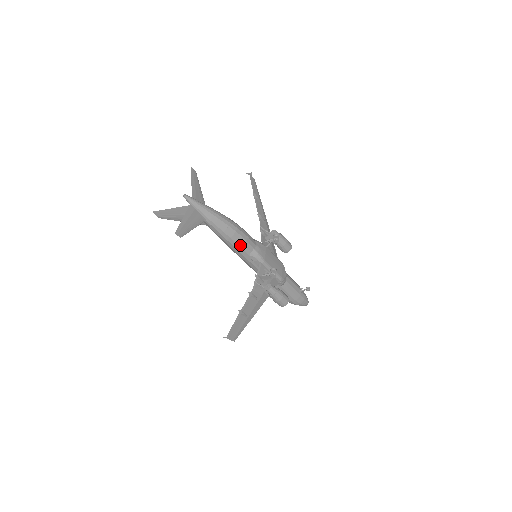
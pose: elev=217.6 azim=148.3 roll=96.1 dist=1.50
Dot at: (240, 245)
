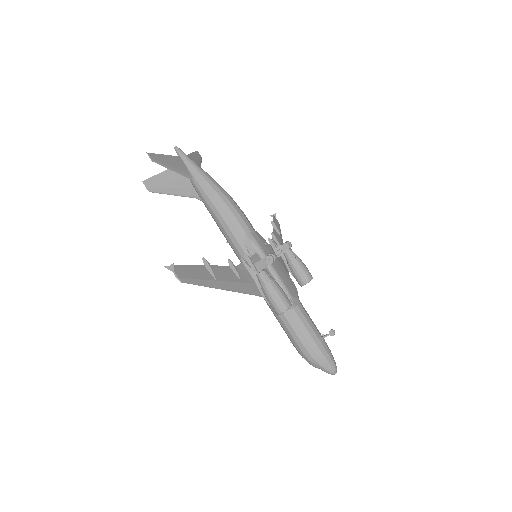
Dot at: (232, 219)
